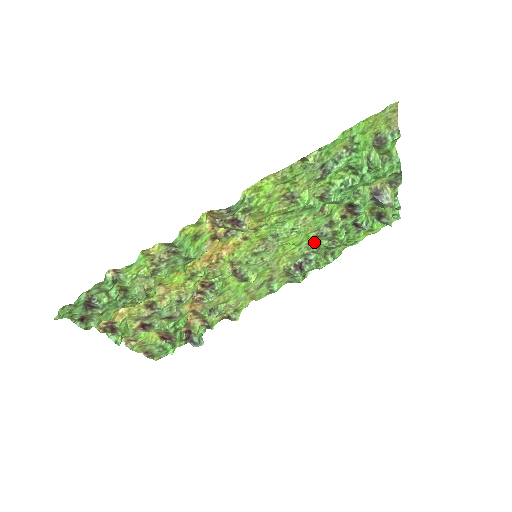
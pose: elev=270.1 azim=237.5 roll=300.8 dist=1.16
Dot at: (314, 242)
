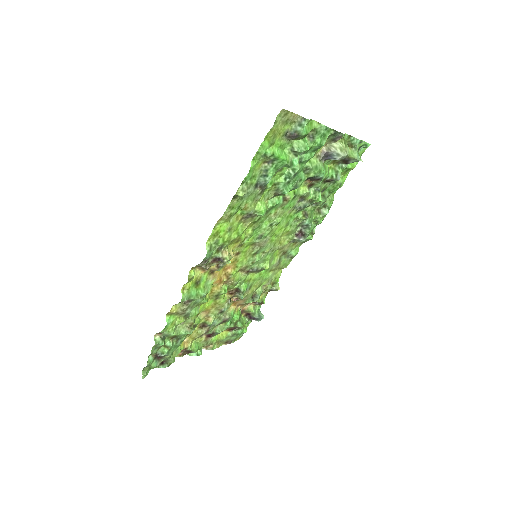
Dot at: (299, 214)
